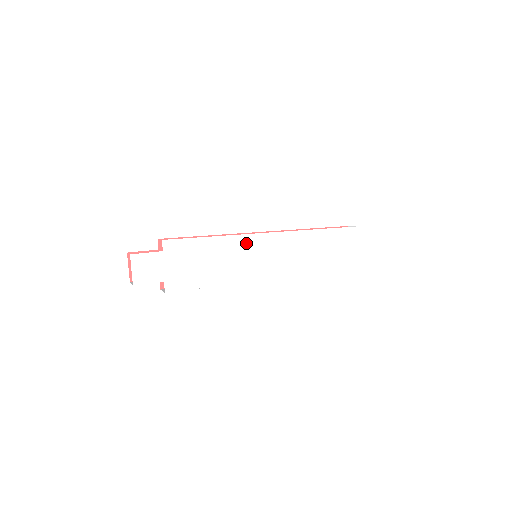
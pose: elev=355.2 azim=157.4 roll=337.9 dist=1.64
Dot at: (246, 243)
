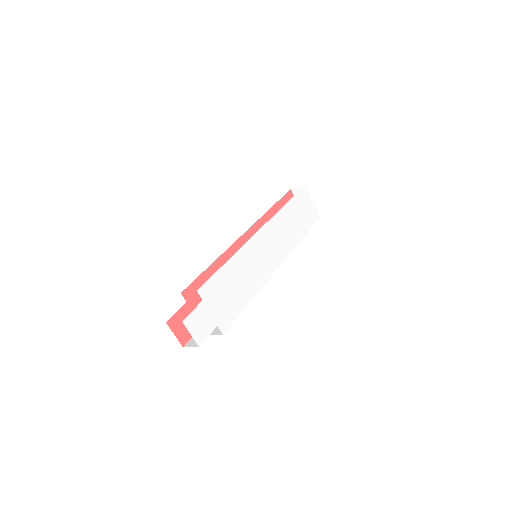
Dot at: (250, 250)
